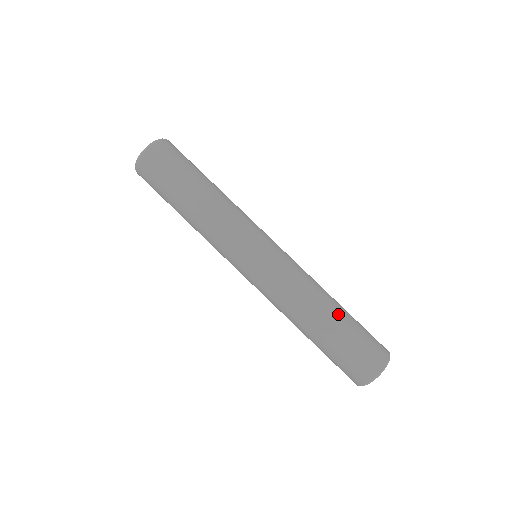
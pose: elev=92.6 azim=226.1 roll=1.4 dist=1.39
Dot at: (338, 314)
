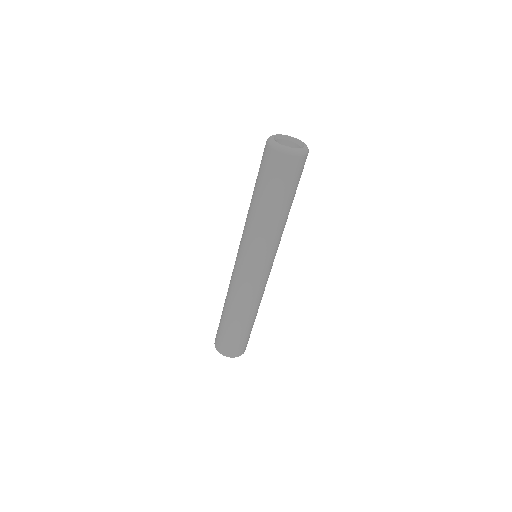
Dot at: (235, 323)
